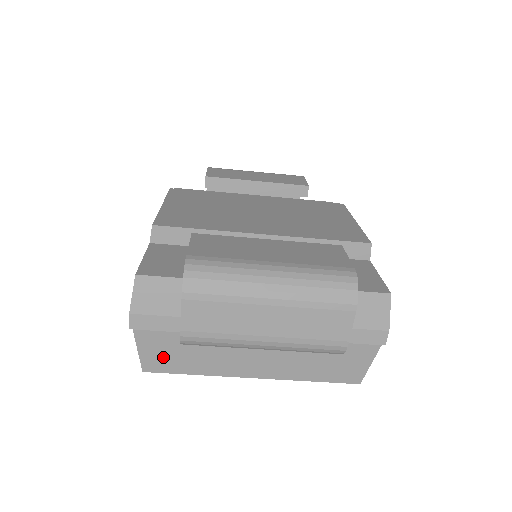
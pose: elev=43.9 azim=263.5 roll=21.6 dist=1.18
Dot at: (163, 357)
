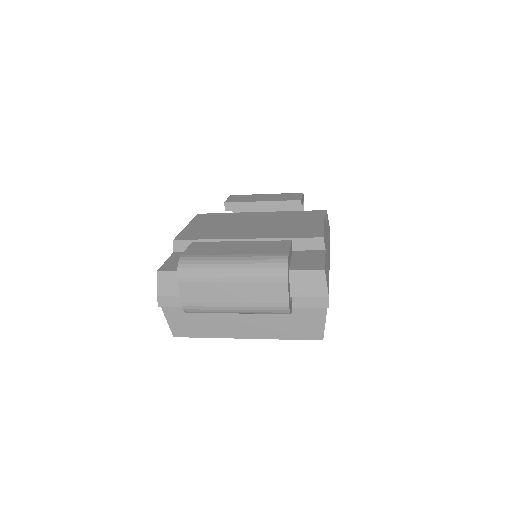
Dot at: (184, 326)
